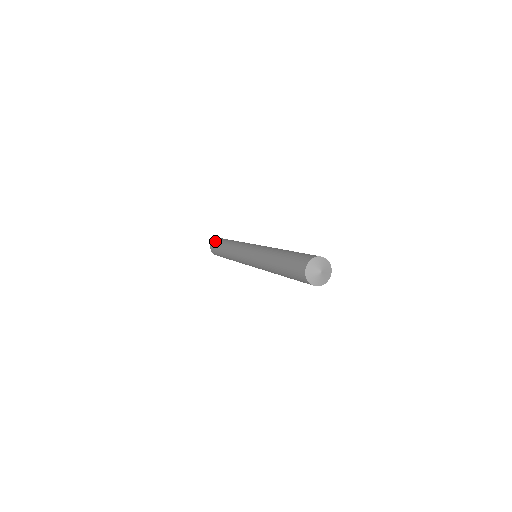
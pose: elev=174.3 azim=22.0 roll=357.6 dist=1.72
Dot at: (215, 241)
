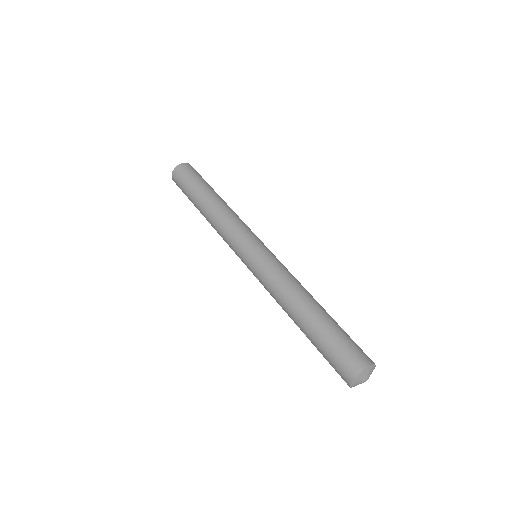
Dot at: (184, 171)
